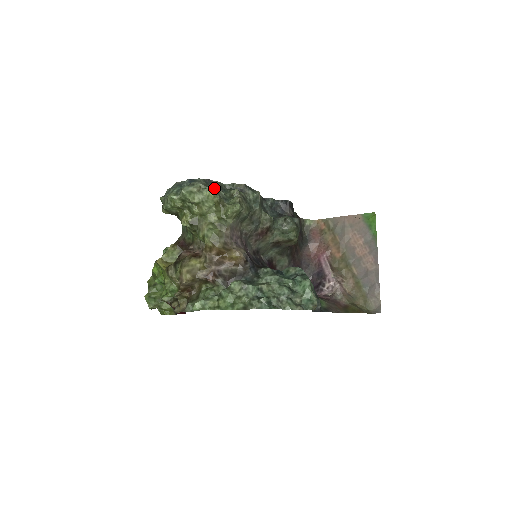
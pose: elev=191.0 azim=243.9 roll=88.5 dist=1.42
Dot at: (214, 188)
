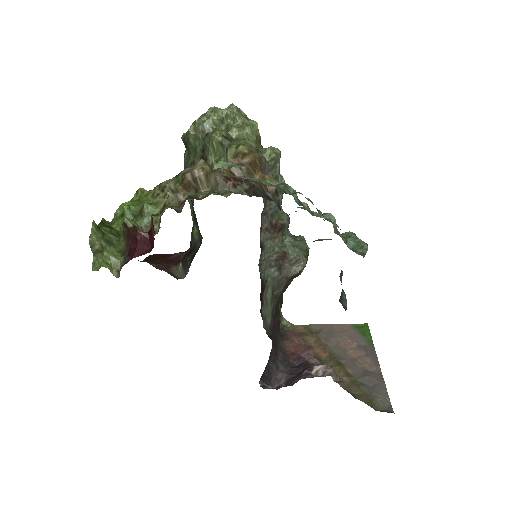
Dot at: occluded
